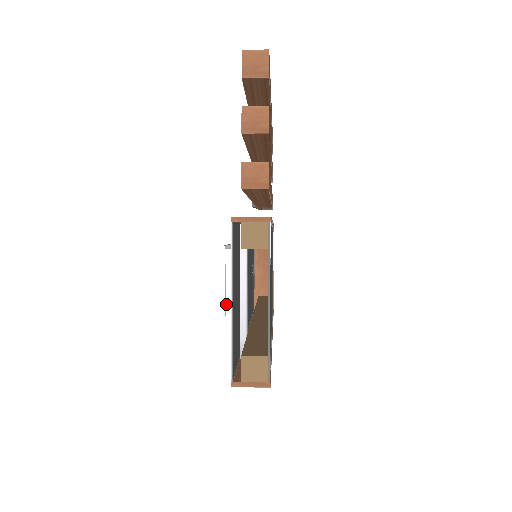
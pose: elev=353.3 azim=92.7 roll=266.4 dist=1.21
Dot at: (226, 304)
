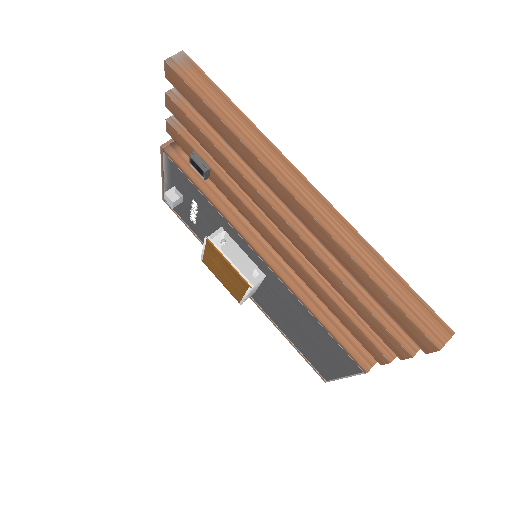
Dot at: occluded
